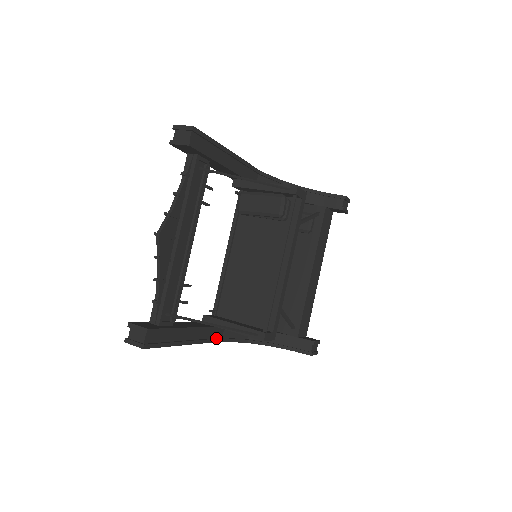
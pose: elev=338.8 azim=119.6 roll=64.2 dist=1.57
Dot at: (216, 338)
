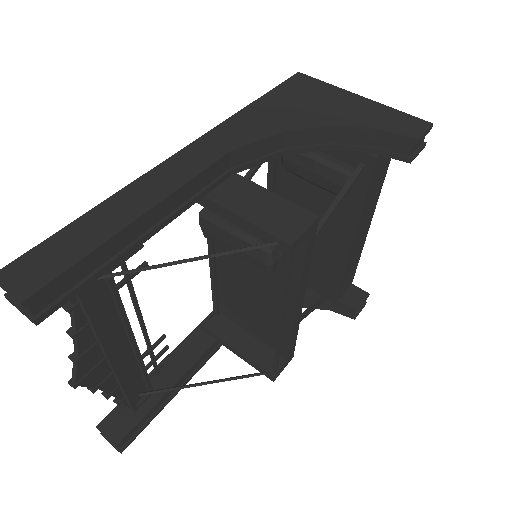
Dot at: occluded
